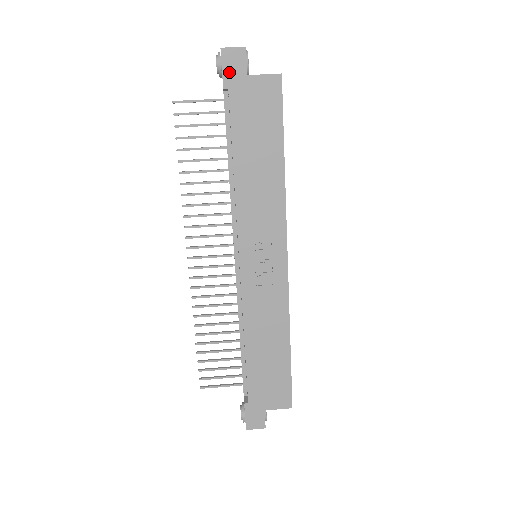
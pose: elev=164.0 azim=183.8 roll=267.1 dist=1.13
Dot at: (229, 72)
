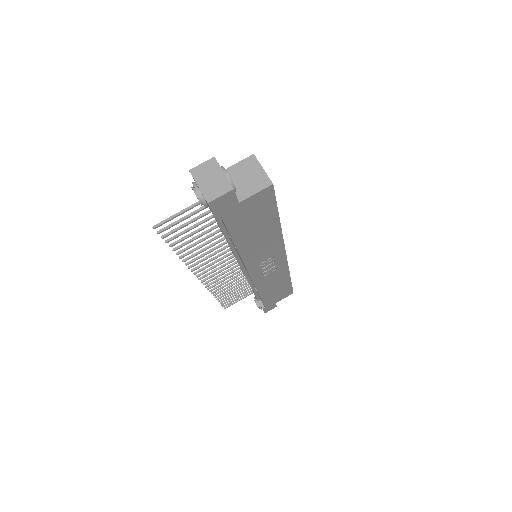
Dot at: (220, 211)
